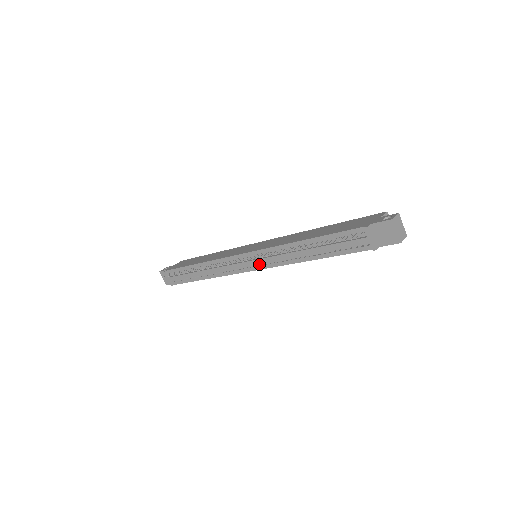
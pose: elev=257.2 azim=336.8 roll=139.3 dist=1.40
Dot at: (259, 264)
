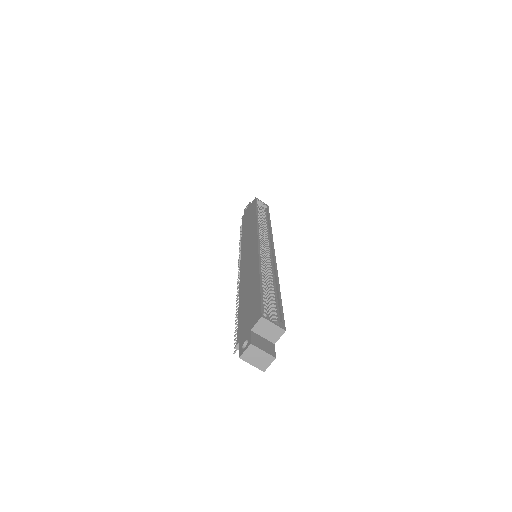
Dot at: occluded
